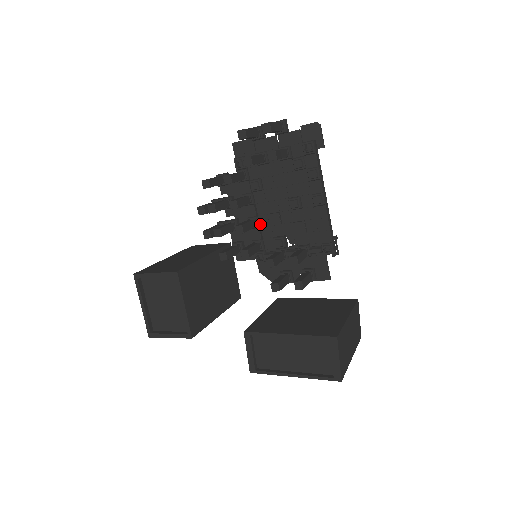
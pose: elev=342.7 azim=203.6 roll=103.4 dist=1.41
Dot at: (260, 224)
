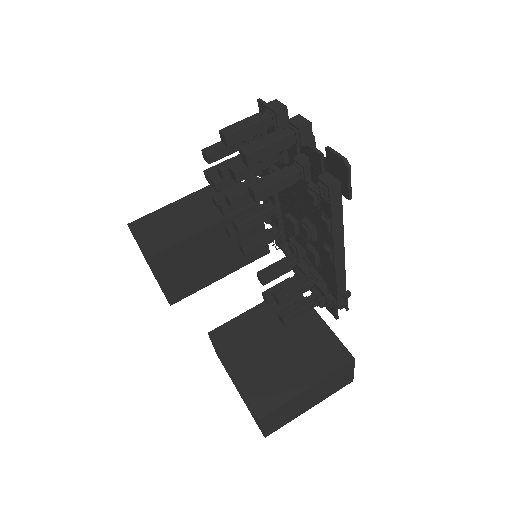
Dot at: (281, 213)
